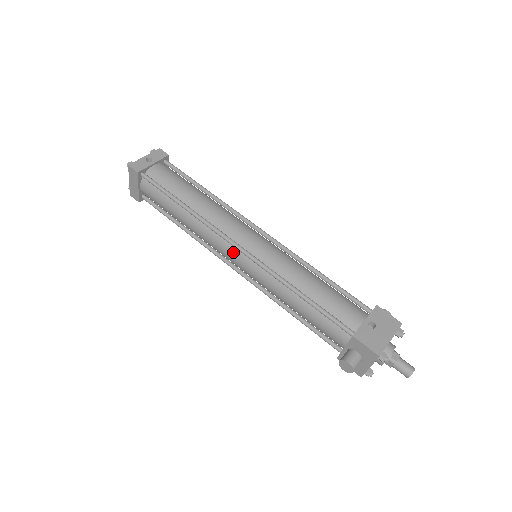
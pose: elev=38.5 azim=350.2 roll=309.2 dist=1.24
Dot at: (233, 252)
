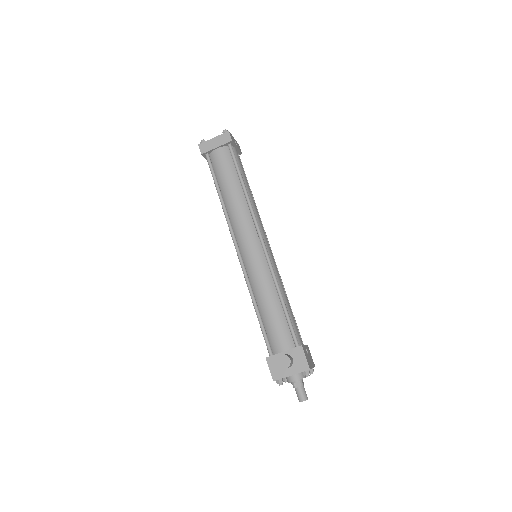
Dot at: (254, 239)
